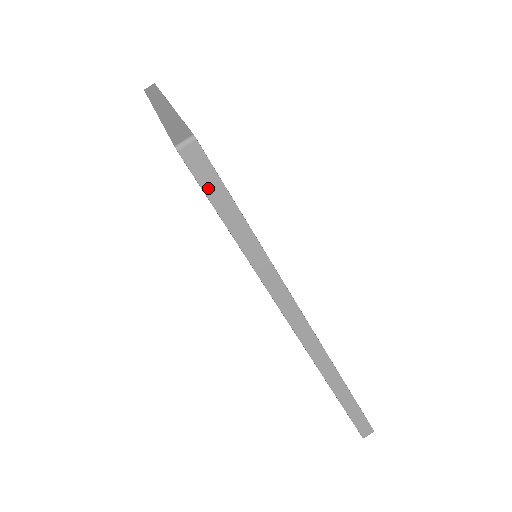
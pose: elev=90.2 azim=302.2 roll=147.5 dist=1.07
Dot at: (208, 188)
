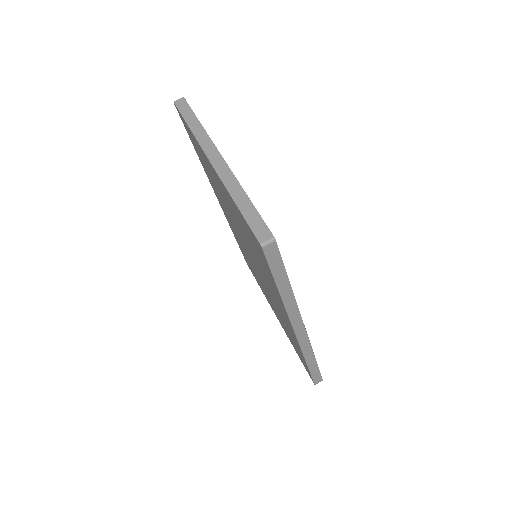
Dot at: (273, 265)
